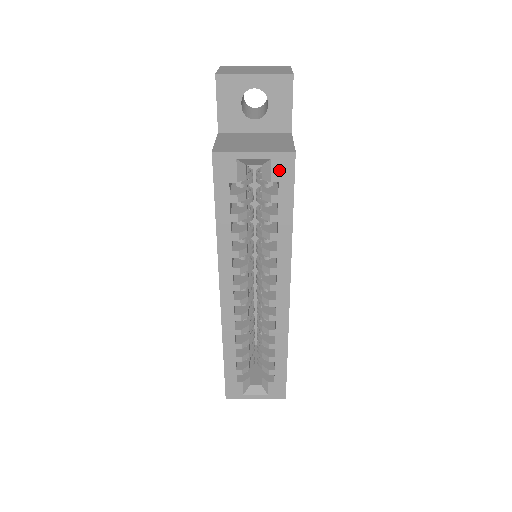
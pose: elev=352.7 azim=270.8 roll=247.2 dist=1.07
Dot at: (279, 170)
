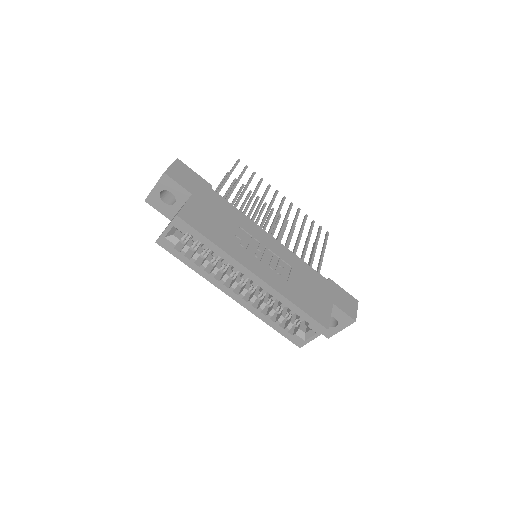
Dot at: (181, 227)
